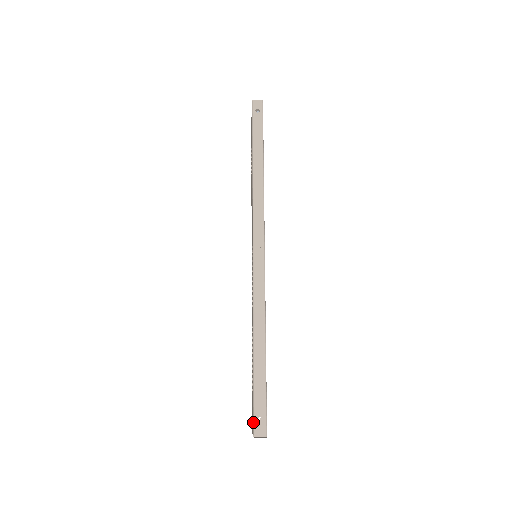
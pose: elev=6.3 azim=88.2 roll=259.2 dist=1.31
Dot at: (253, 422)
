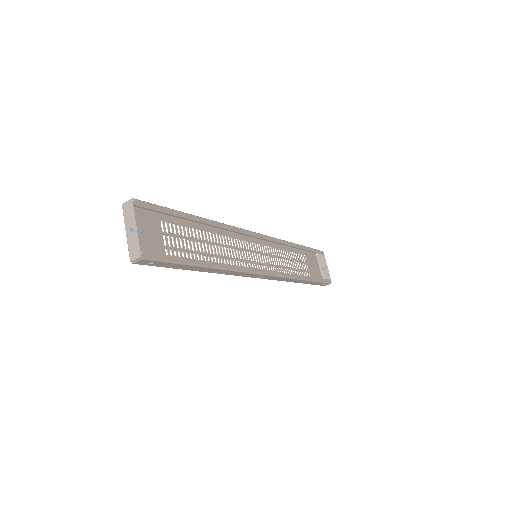
Dot at: (134, 208)
